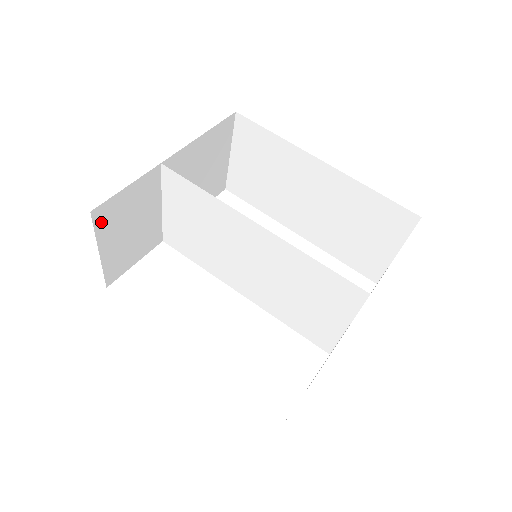
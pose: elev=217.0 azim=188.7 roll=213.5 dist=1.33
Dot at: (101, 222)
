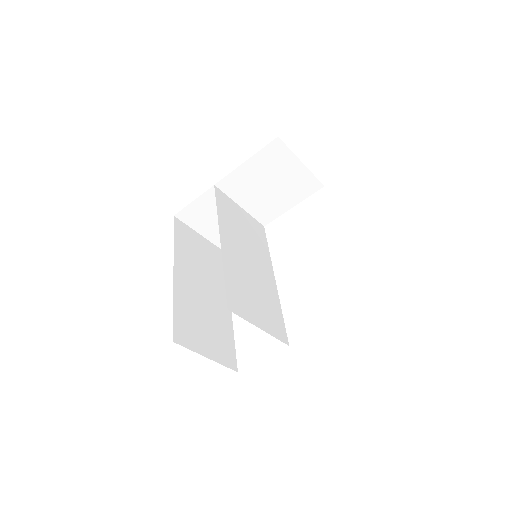
Dot at: (188, 220)
